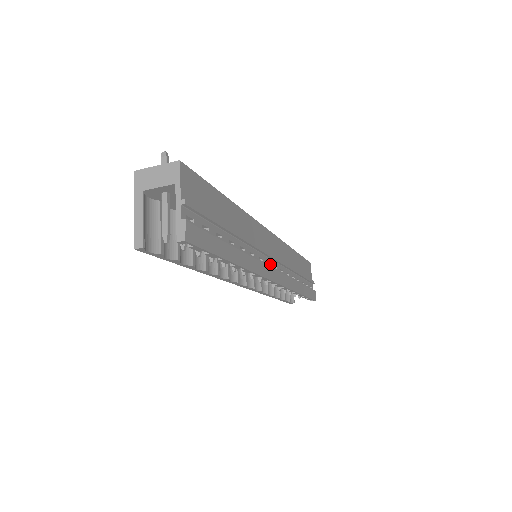
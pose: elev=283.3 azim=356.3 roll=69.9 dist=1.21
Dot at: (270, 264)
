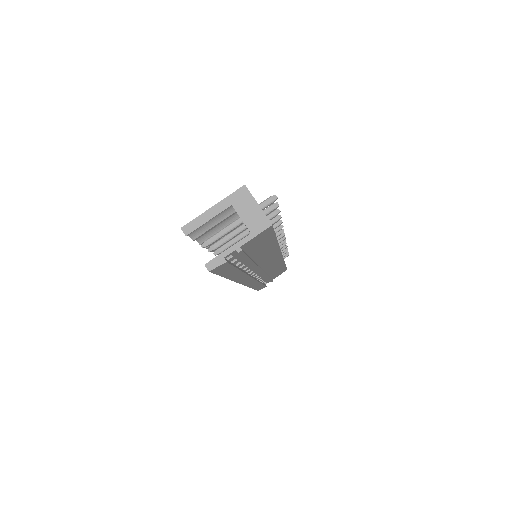
Dot at: occluded
